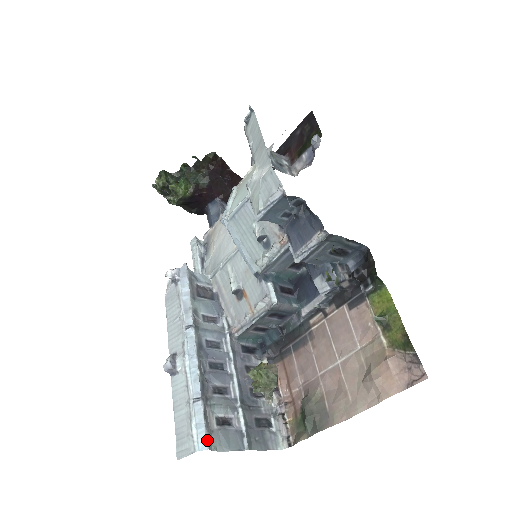
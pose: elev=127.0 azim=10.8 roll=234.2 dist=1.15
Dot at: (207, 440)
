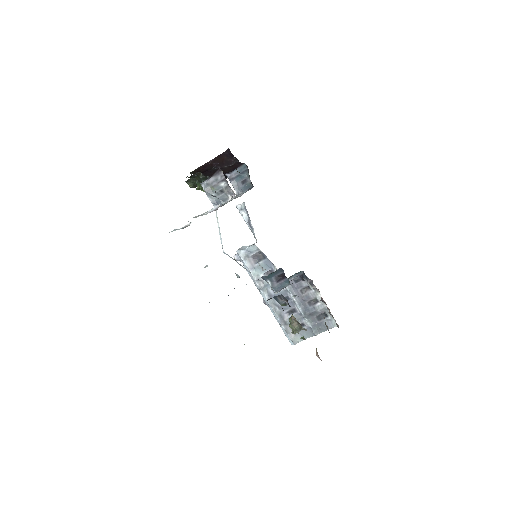
Dot at: (292, 342)
